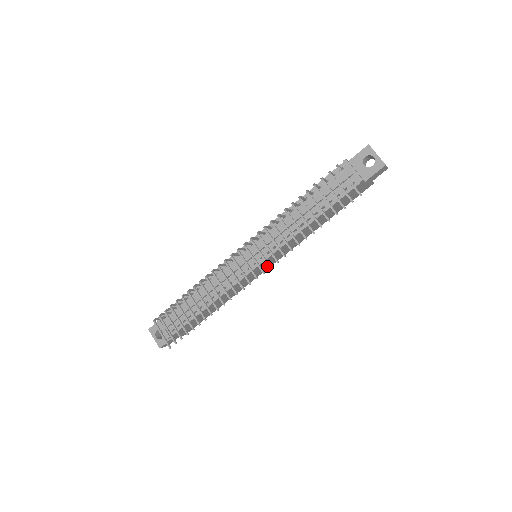
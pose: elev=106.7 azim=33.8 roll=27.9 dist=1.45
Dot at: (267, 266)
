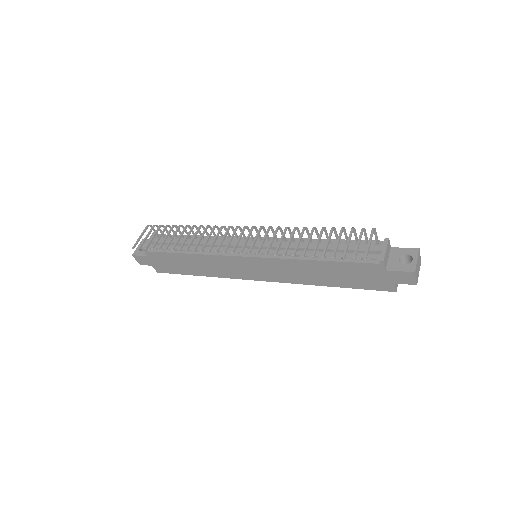
Dot at: (256, 274)
